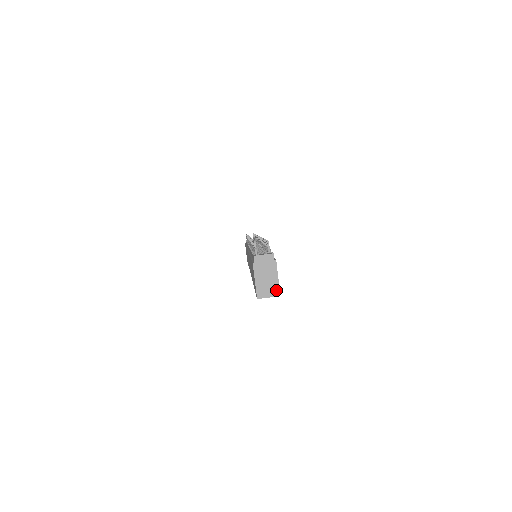
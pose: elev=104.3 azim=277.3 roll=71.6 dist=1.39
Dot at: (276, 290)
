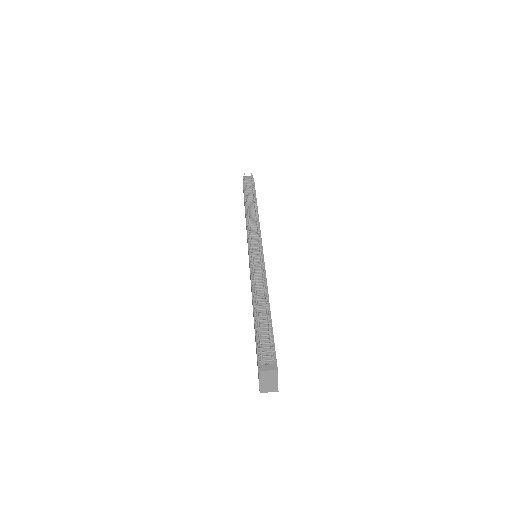
Dot at: (275, 389)
